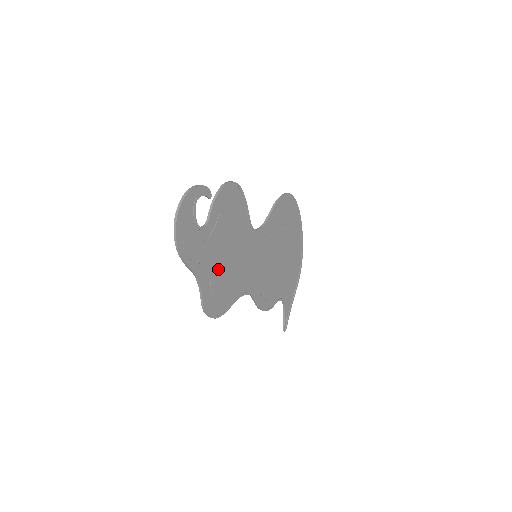
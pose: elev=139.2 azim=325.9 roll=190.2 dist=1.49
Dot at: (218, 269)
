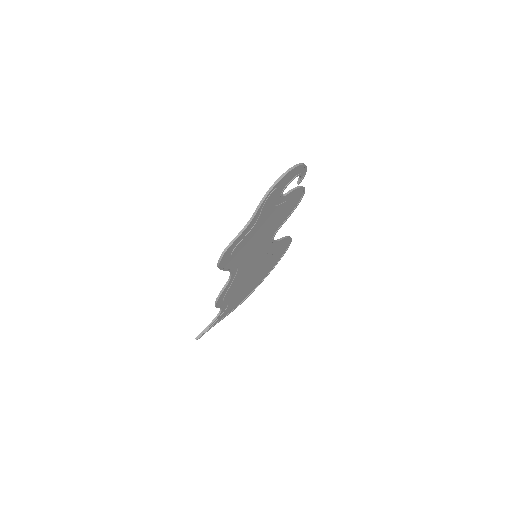
Dot at: (253, 233)
